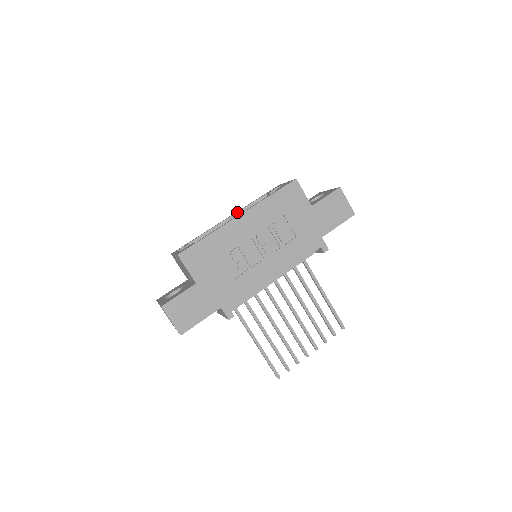
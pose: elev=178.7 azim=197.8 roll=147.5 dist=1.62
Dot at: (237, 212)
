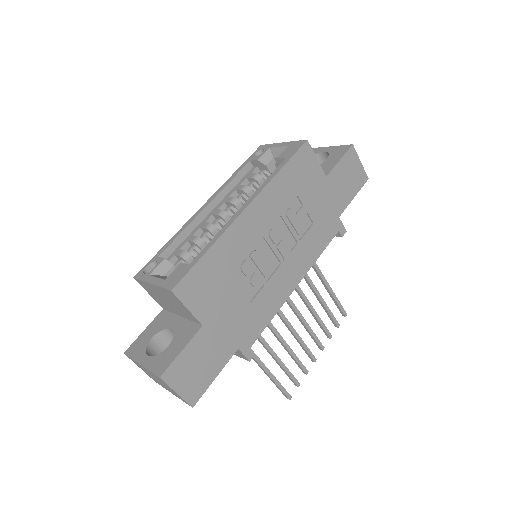
Dot at: (217, 195)
